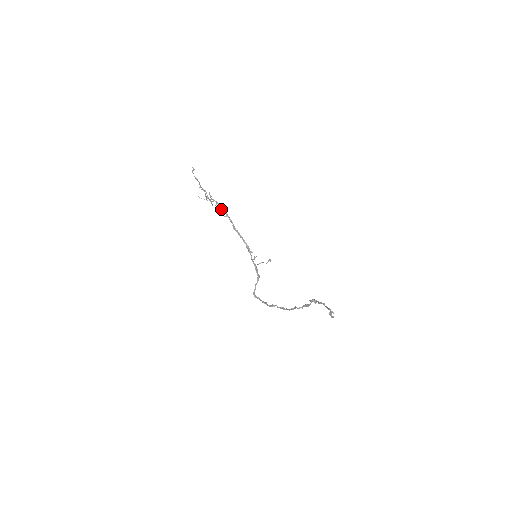
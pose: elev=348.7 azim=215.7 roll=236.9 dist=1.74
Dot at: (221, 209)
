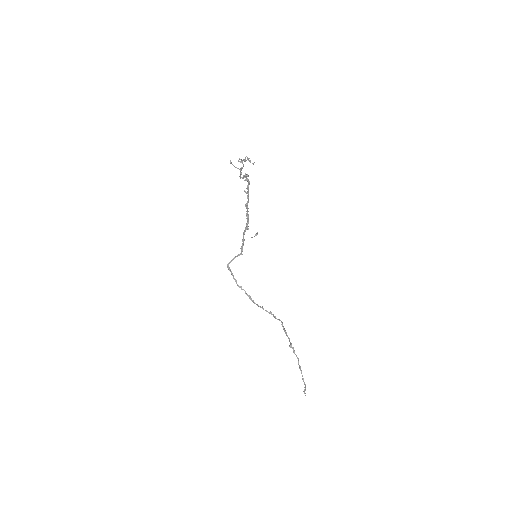
Dot at: (247, 185)
